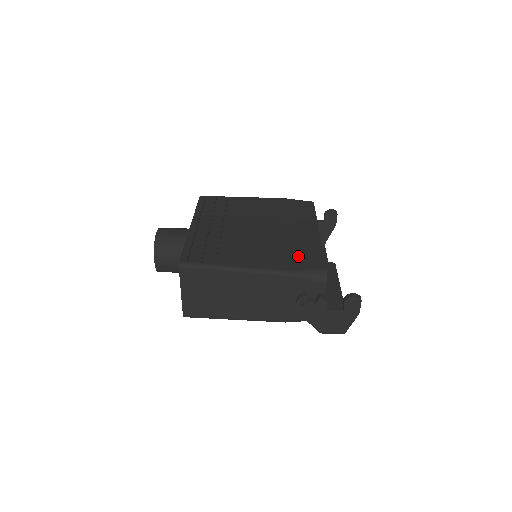
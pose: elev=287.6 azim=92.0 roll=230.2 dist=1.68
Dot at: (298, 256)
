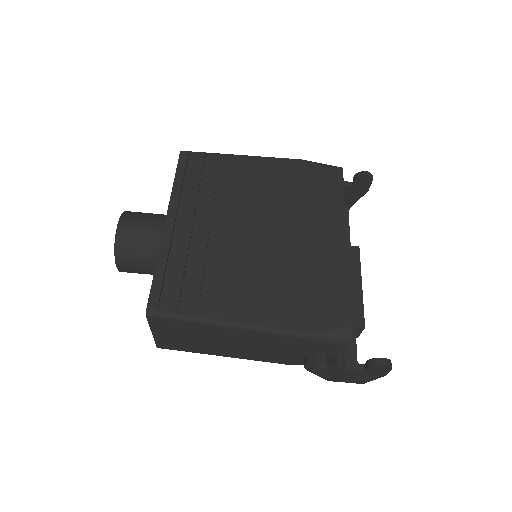
Dot at: (314, 298)
